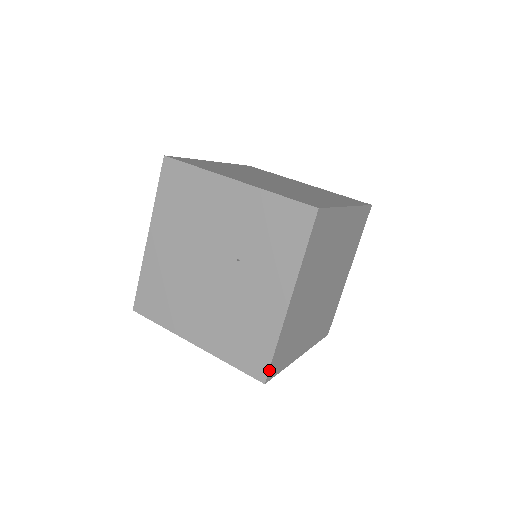
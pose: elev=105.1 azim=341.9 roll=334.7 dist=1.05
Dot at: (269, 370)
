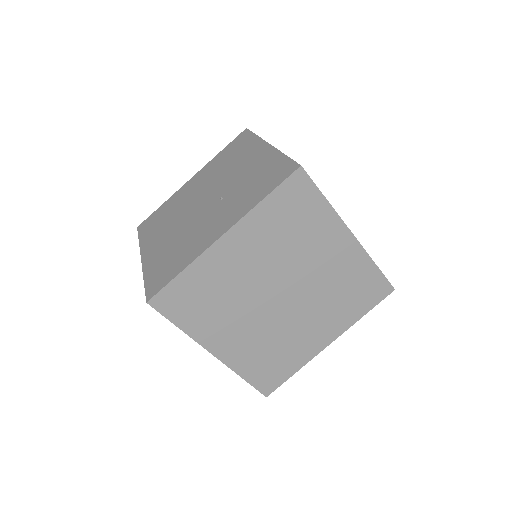
Dot at: (160, 292)
